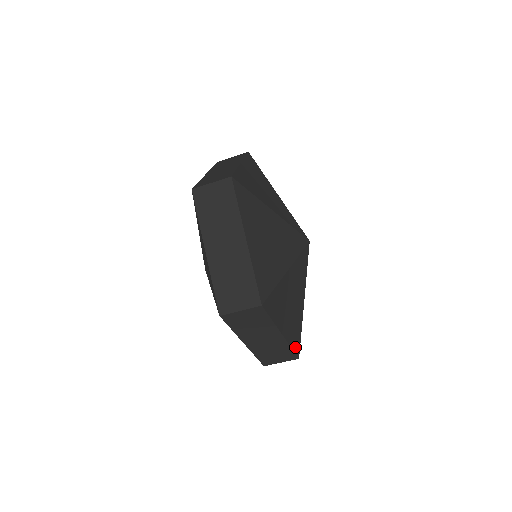
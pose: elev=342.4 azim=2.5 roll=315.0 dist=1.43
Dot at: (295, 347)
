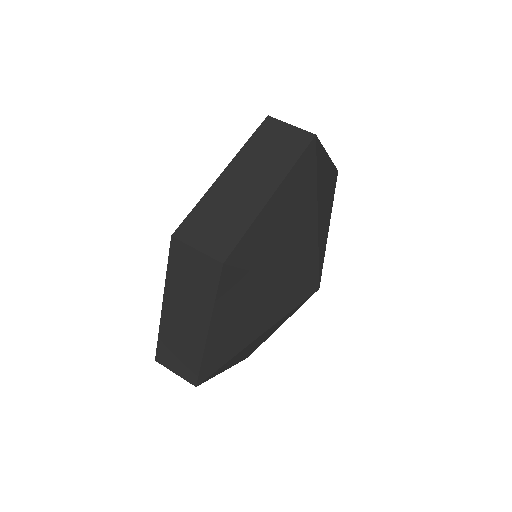
Dot at: (244, 358)
